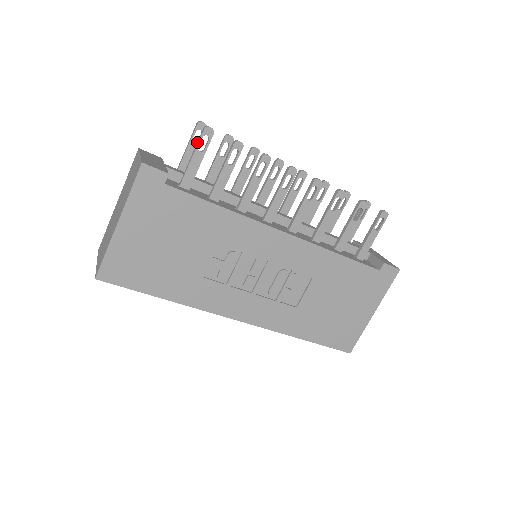
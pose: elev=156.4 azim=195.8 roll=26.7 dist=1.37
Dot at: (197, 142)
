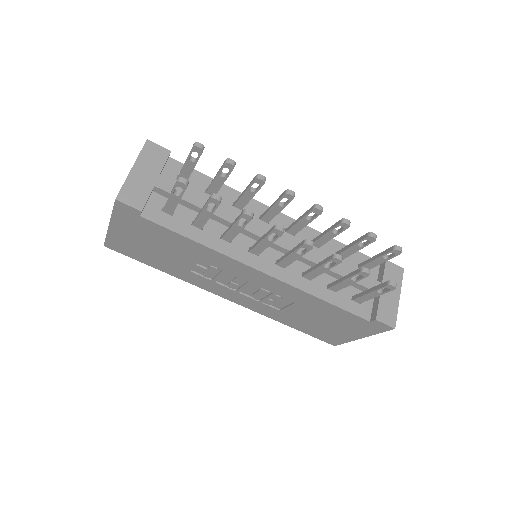
Dot at: occluded
